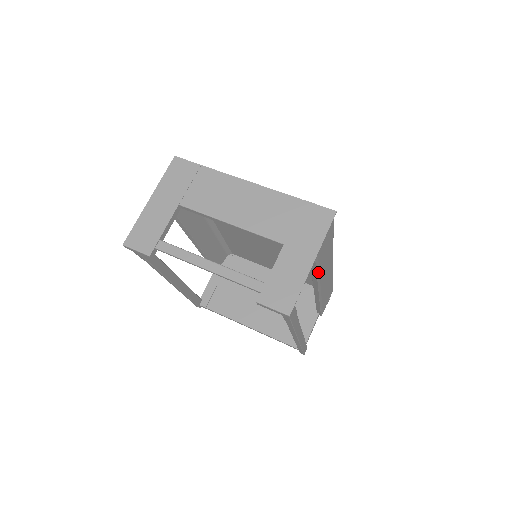
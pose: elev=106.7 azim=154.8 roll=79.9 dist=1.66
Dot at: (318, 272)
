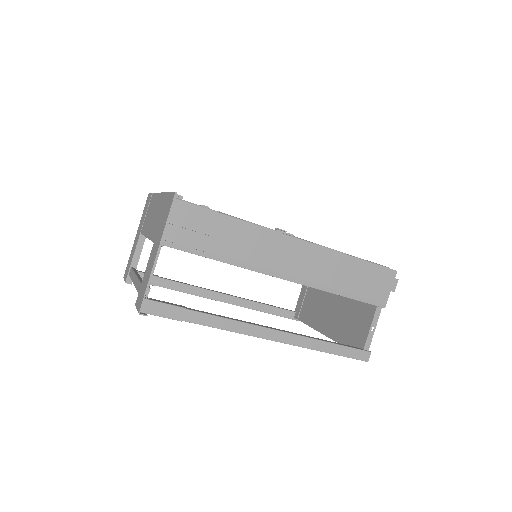
Dot at: (225, 259)
